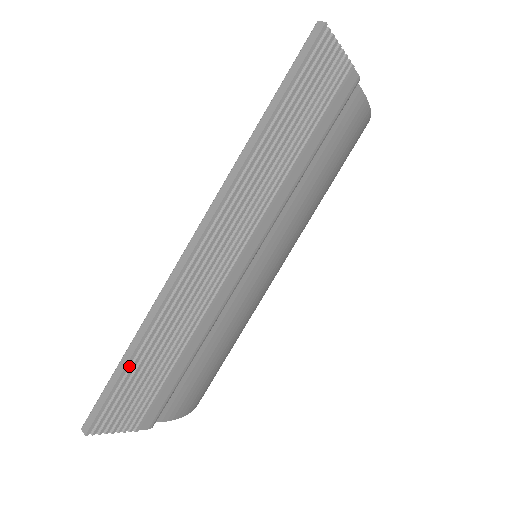
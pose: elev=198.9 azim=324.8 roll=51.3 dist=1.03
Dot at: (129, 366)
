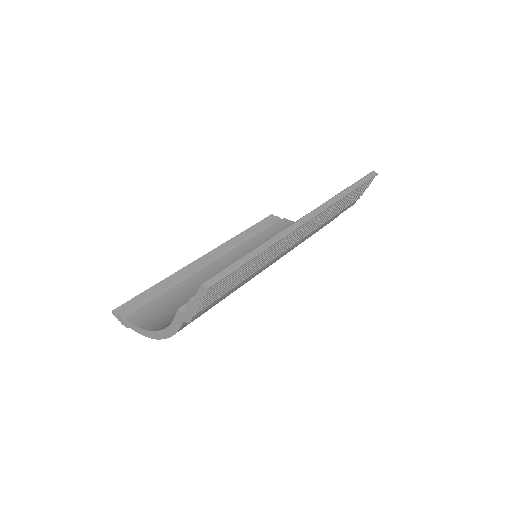
Dot at: (247, 262)
